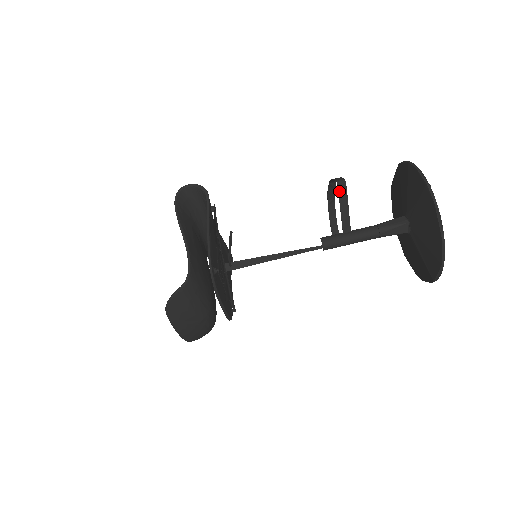
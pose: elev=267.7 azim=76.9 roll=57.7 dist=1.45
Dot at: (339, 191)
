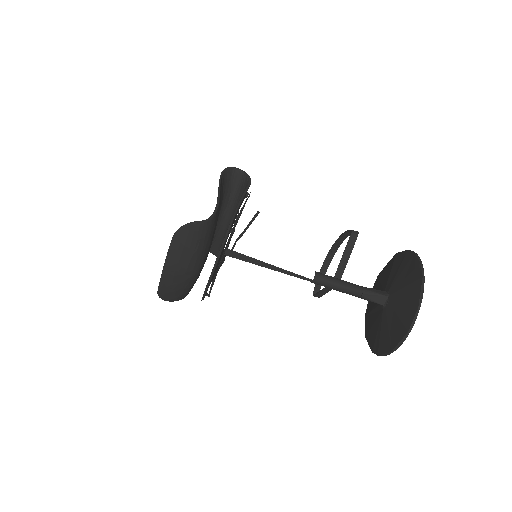
Dot at: (350, 238)
